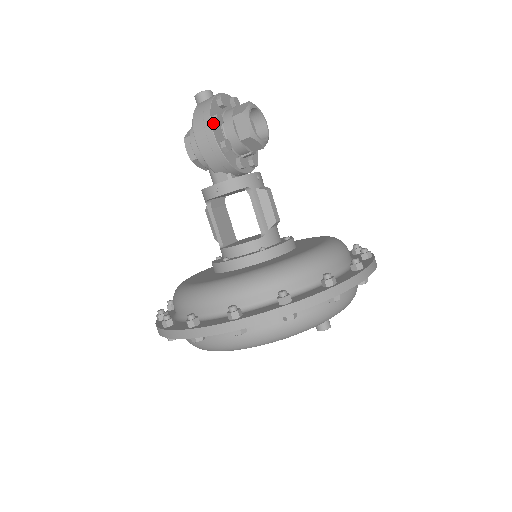
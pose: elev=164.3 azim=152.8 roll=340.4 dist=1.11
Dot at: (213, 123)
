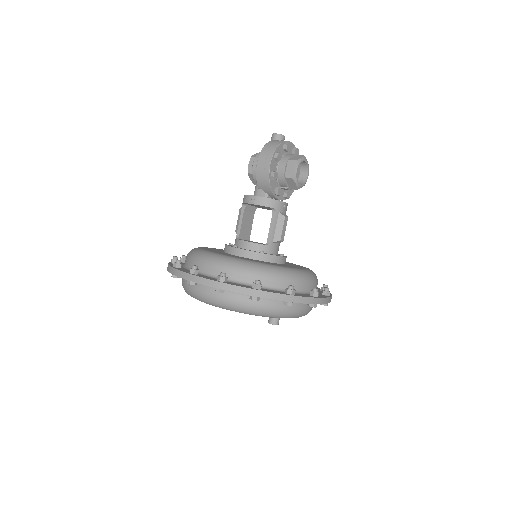
Dot at: (274, 157)
